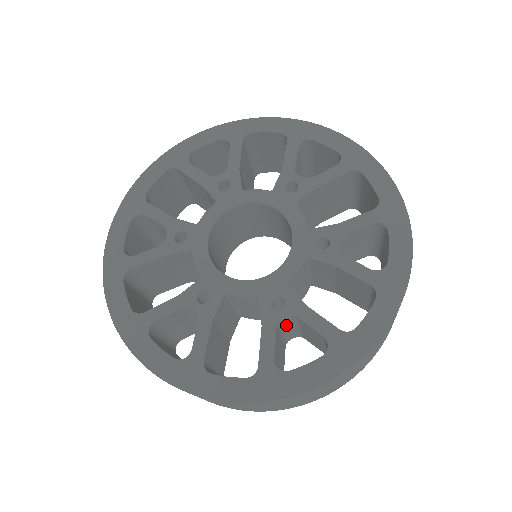
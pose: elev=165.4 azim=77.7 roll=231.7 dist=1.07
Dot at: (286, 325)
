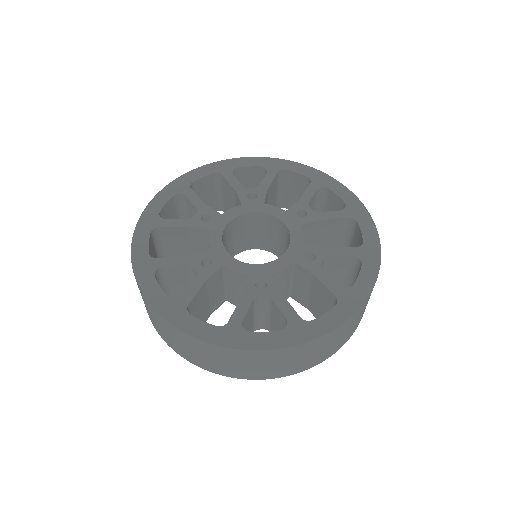
Dot at: (260, 306)
